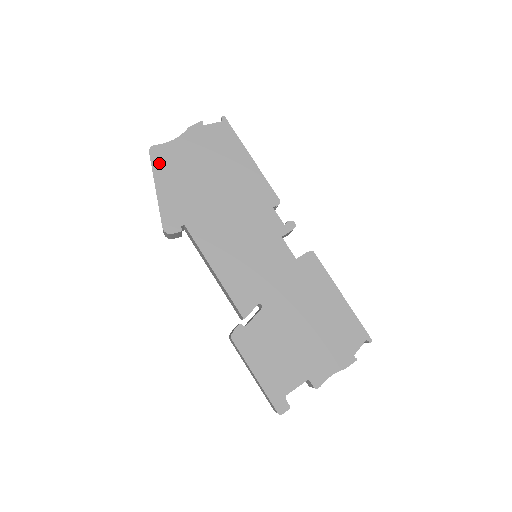
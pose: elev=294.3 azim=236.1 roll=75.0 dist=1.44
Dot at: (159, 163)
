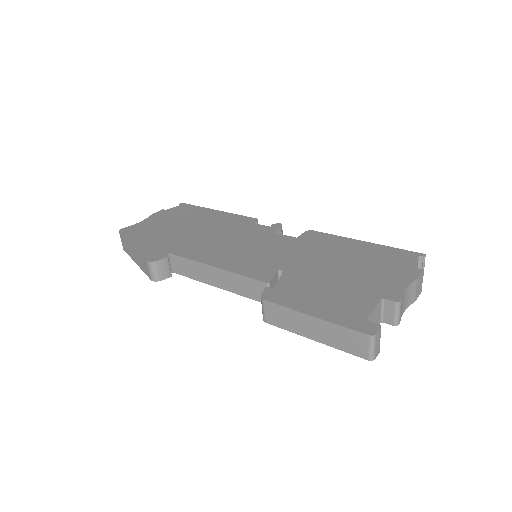
Dot at: (131, 234)
